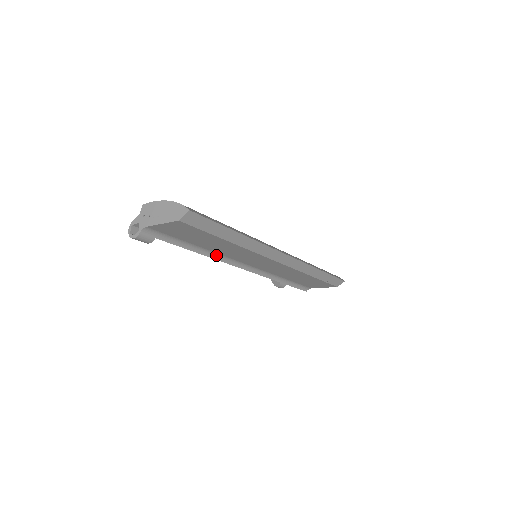
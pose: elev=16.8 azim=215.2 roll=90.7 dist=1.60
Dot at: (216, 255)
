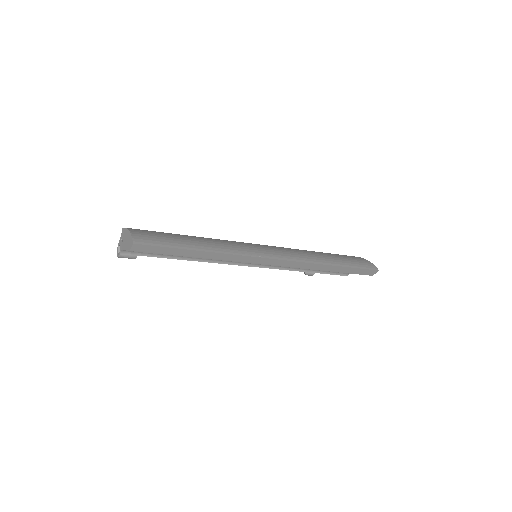
Dot at: (210, 259)
